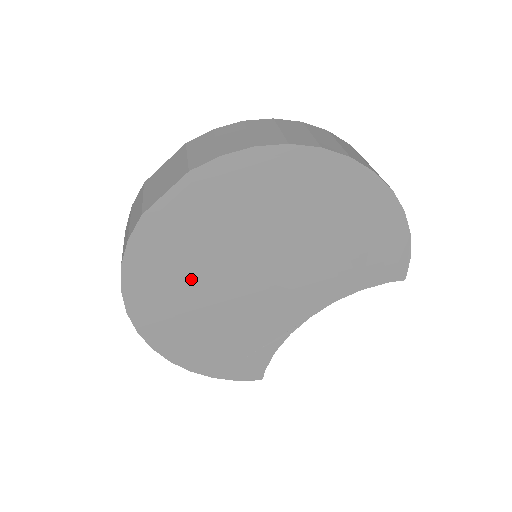
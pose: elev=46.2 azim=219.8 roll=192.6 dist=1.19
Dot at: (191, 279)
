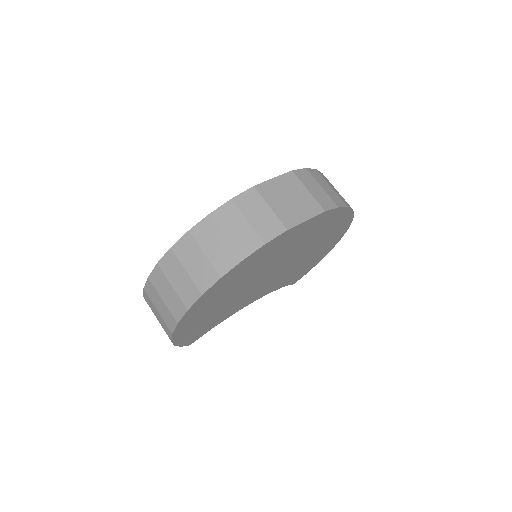
Dot at: (251, 274)
